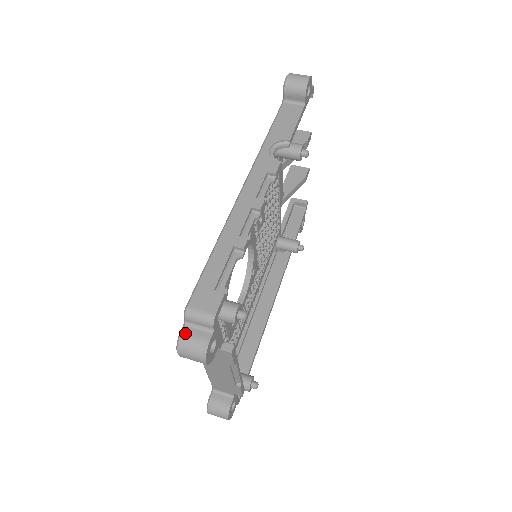
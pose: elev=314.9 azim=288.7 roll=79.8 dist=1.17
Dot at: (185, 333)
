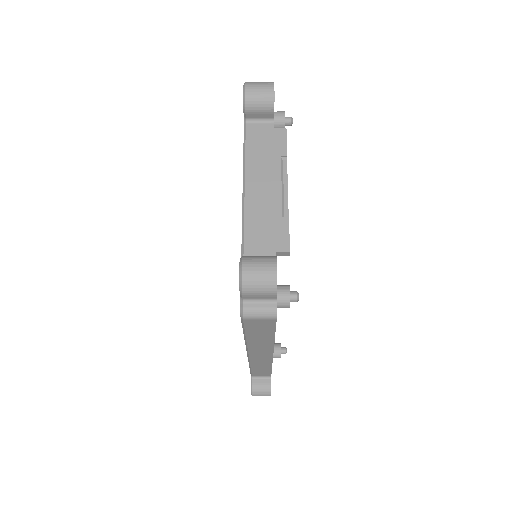
Dot at: occluded
